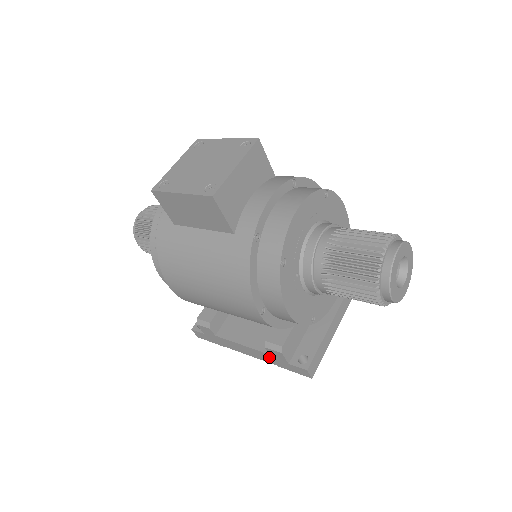
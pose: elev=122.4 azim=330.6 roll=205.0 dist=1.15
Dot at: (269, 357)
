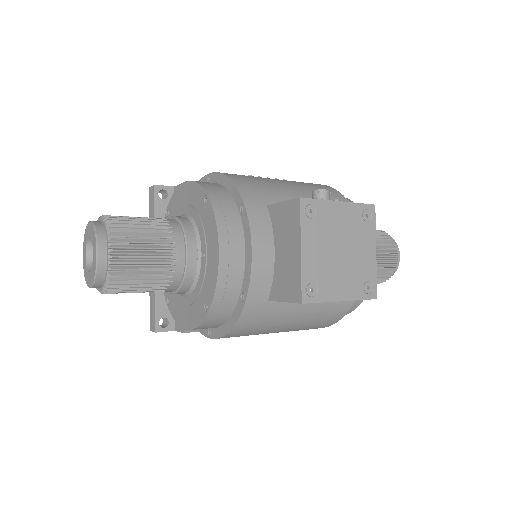
Dot at: occluded
